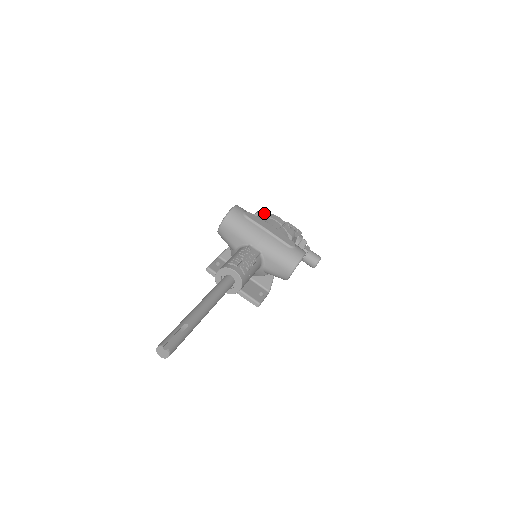
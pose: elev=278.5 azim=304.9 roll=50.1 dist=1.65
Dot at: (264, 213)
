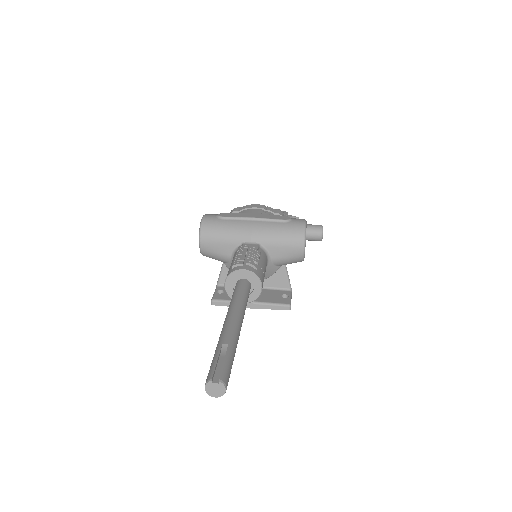
Dot at: (238, 209)
